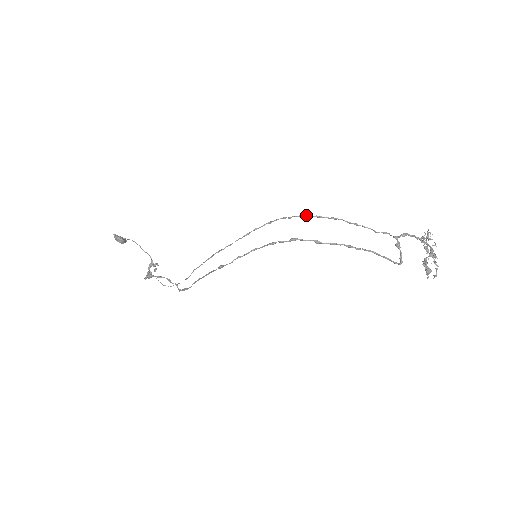
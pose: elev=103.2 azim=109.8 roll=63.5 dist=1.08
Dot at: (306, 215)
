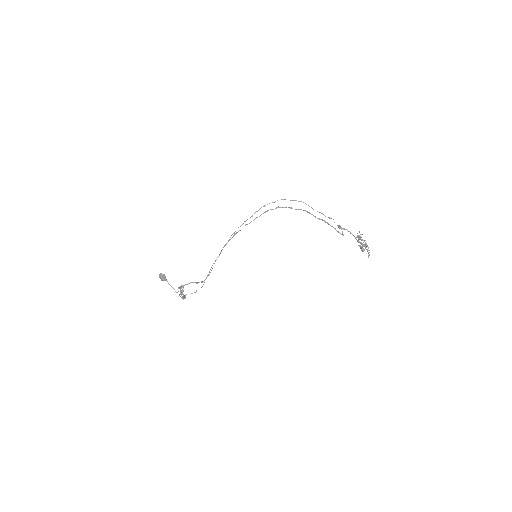
Dot at: (284, 199)
